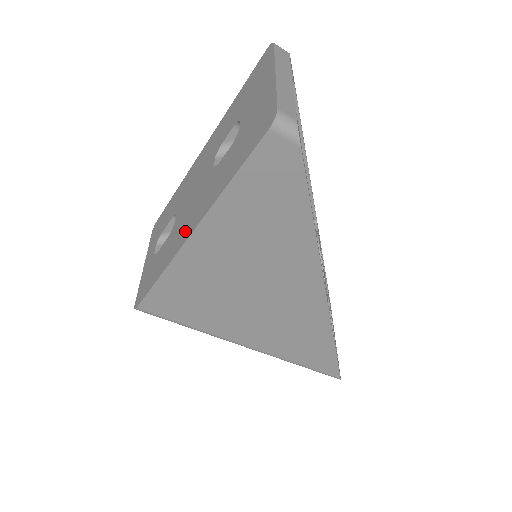
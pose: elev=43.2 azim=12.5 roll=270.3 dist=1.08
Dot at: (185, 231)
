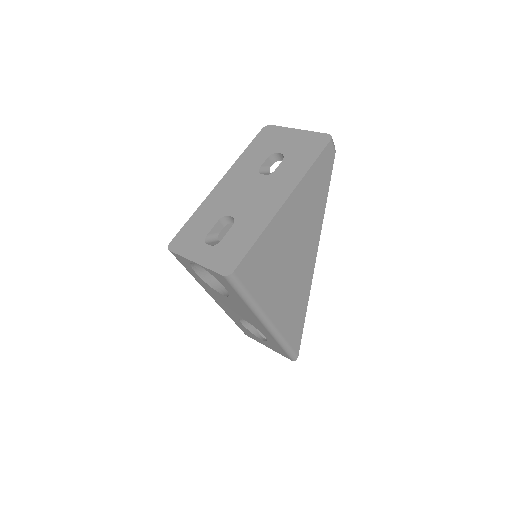
Dot at: (271, 205)
